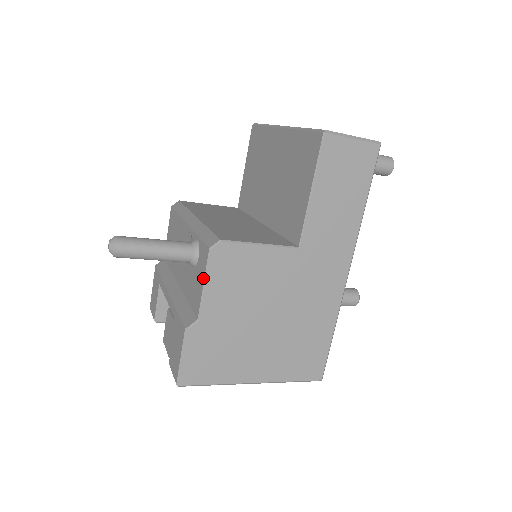
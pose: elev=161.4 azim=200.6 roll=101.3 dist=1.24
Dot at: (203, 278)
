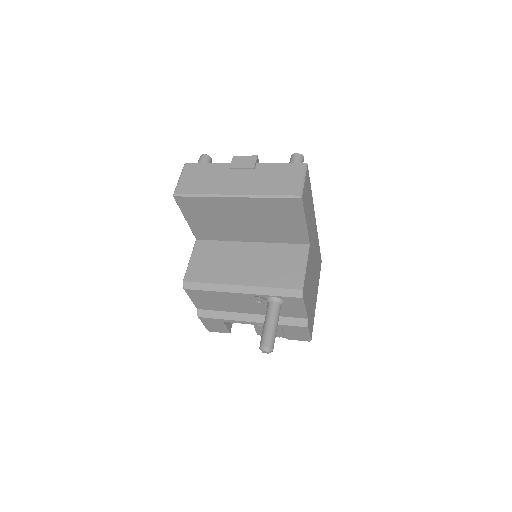
Dot at: (302, 307)
